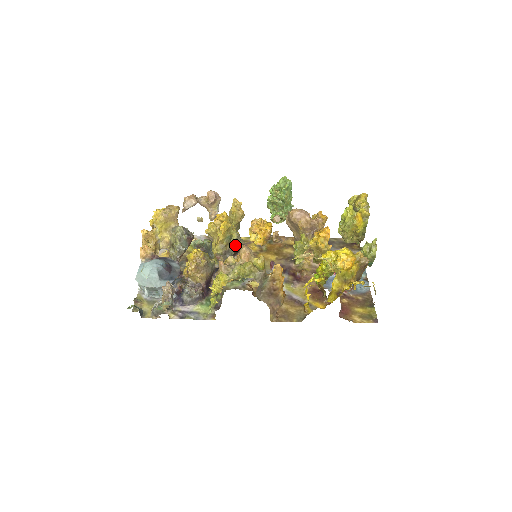
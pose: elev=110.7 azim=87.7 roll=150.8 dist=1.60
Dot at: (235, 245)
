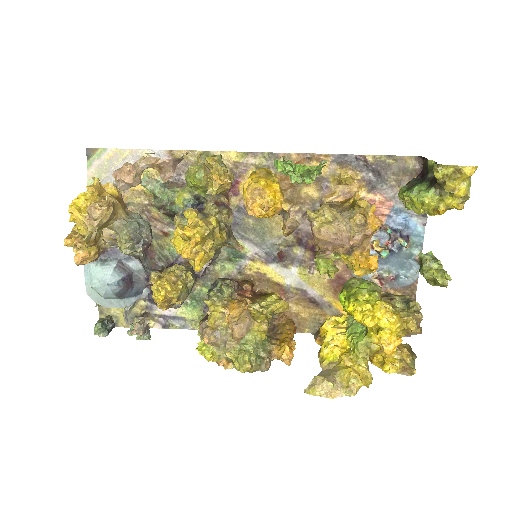
Dot at: (222, 246)
